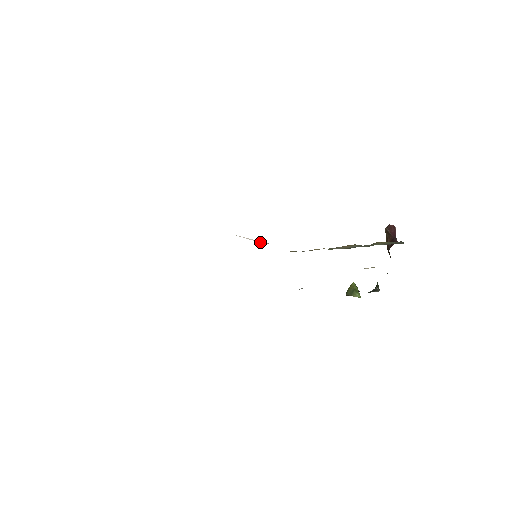
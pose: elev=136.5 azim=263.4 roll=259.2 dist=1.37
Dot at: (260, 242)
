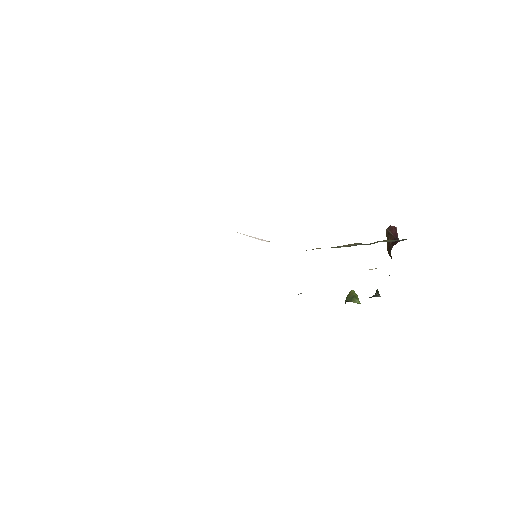
Dot at: (261, 240)
